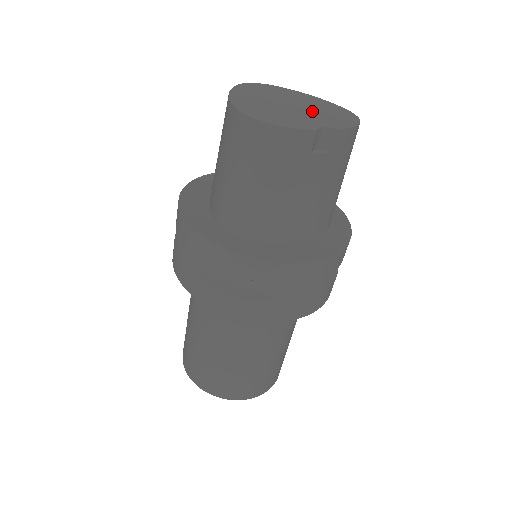
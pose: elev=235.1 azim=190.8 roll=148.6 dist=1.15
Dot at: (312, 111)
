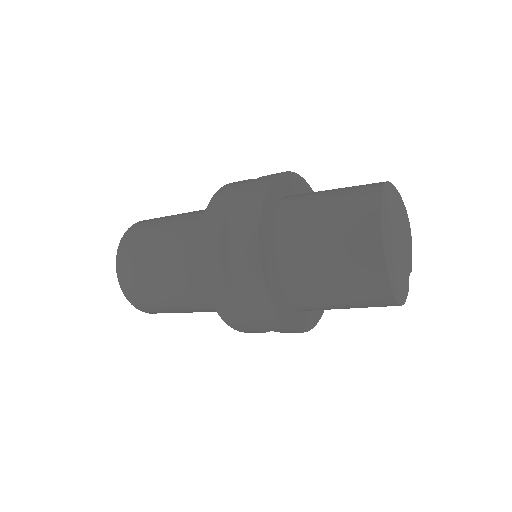
Dot at: (403, 243)
